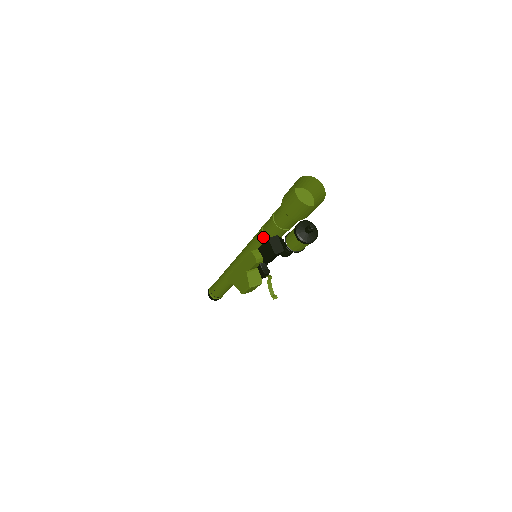
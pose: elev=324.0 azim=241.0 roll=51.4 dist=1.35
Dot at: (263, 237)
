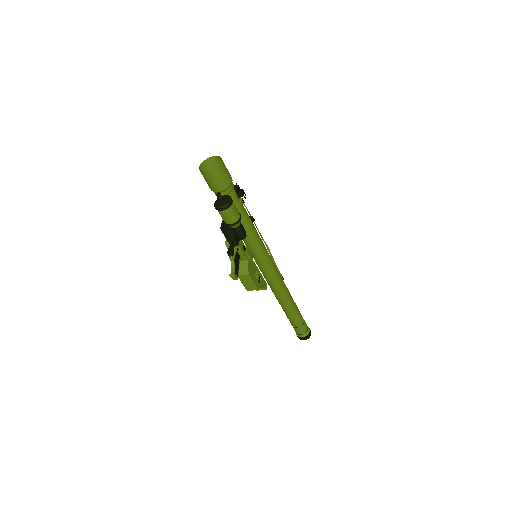
Dot at: occluded
